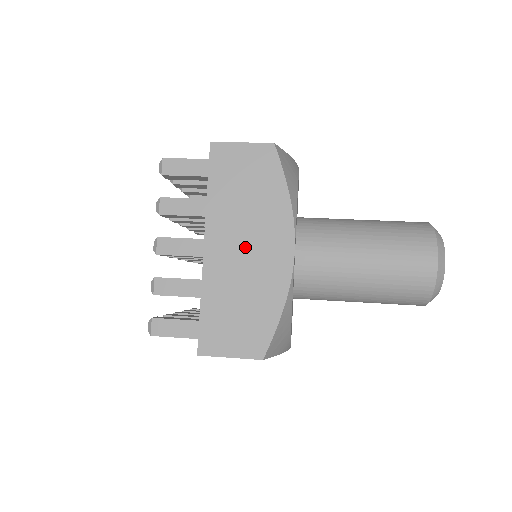
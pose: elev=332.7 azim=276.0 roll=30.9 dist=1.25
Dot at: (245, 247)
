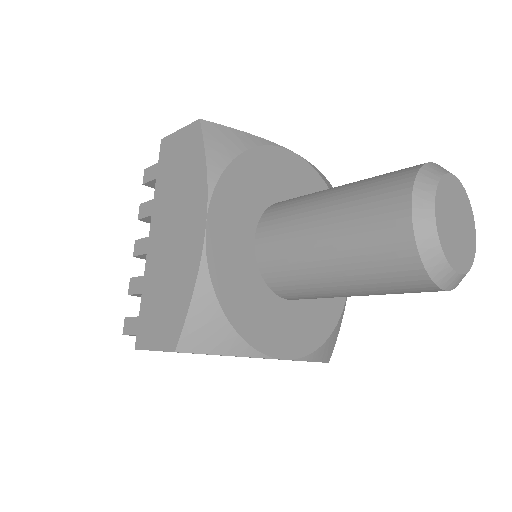
Dot at: (173, 230)
